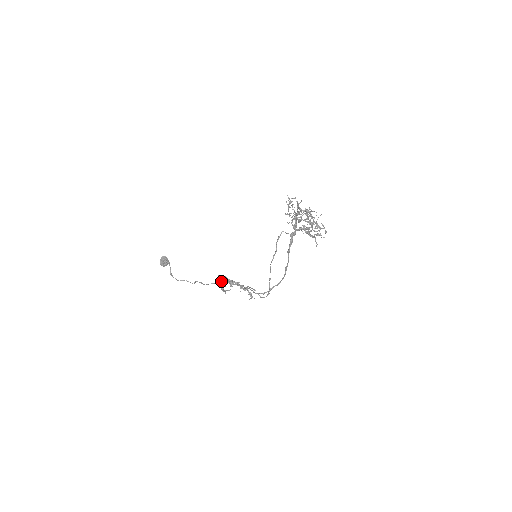
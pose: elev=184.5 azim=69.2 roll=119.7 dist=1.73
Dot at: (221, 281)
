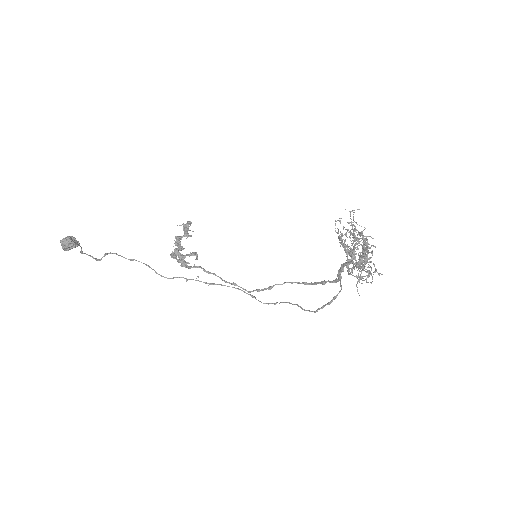
Dot at: (195, 280)
